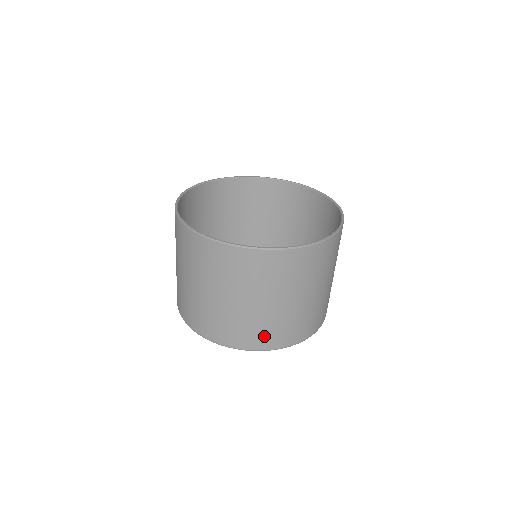
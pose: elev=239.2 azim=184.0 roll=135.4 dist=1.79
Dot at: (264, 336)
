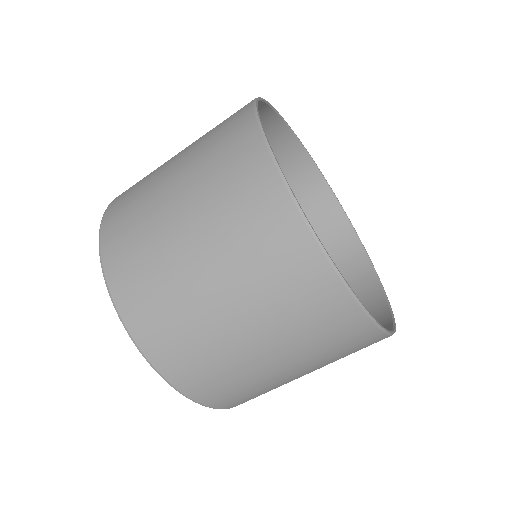
Dot at: (145, 301)
